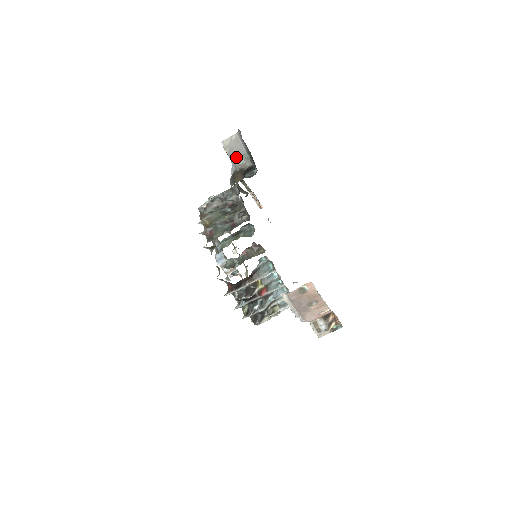
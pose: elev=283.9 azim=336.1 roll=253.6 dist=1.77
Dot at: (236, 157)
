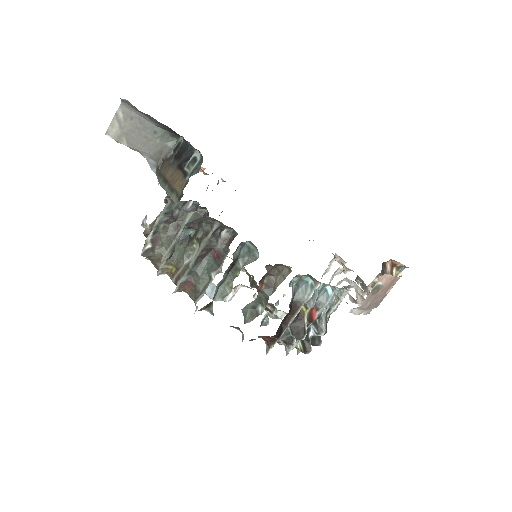
Dot at: (145, 143)
